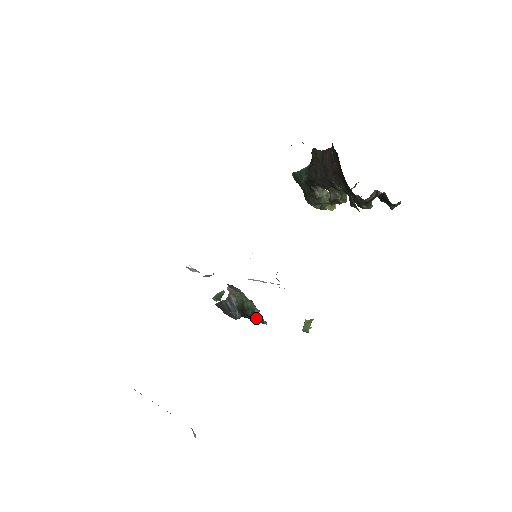
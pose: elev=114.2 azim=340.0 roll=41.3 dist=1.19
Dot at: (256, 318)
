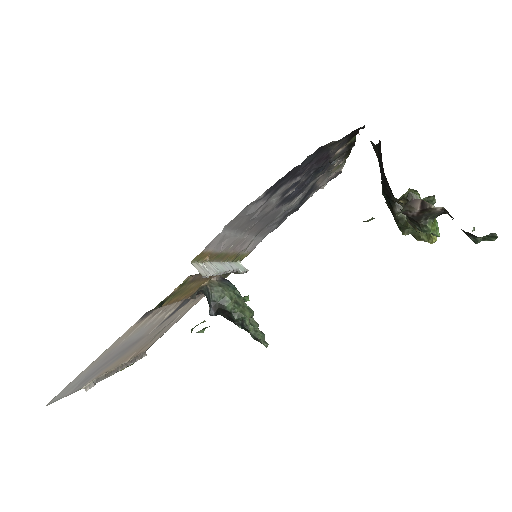
Dot at: (248, 331)
